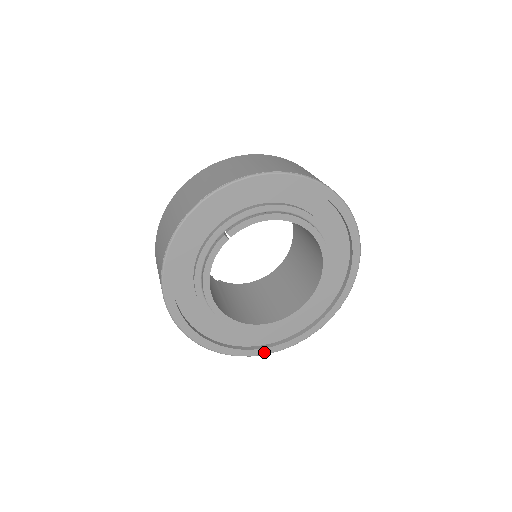
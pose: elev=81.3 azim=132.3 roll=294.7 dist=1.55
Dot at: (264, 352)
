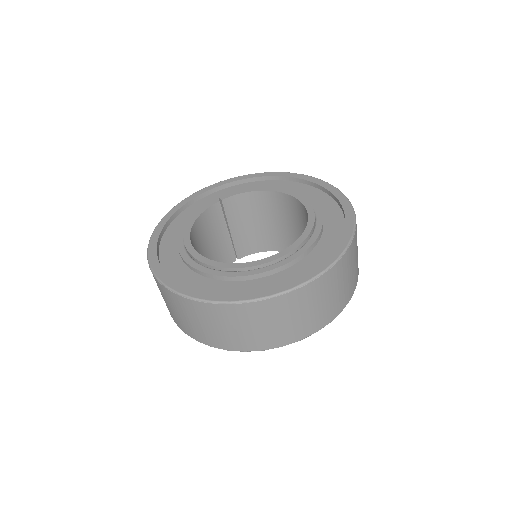
Dot at: (229, 299)
